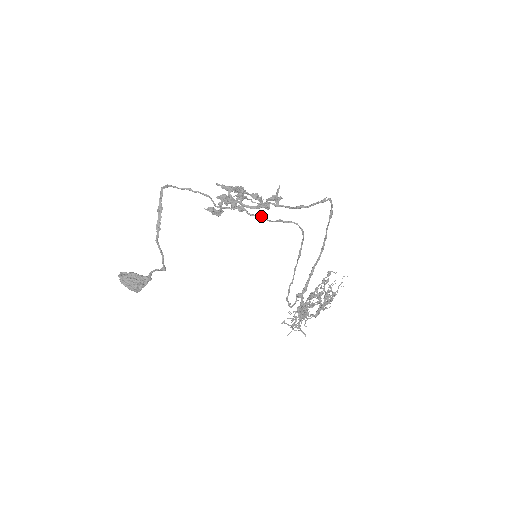
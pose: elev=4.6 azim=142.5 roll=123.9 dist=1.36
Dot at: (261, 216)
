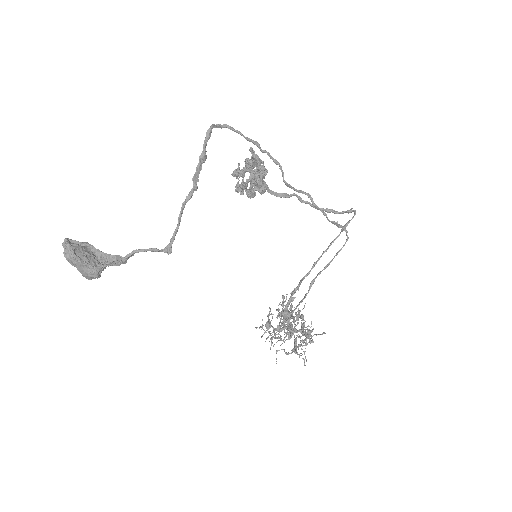
Dot at: occluded
